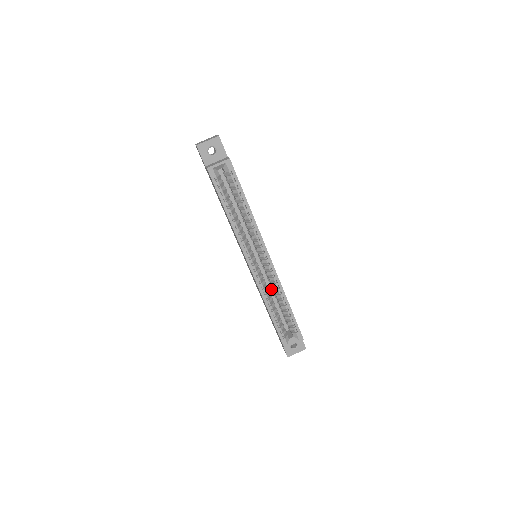
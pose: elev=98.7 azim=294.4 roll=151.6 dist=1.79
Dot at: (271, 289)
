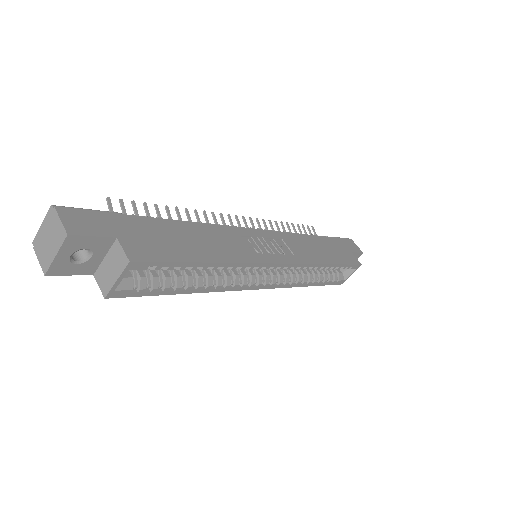
Dot at: occluded
